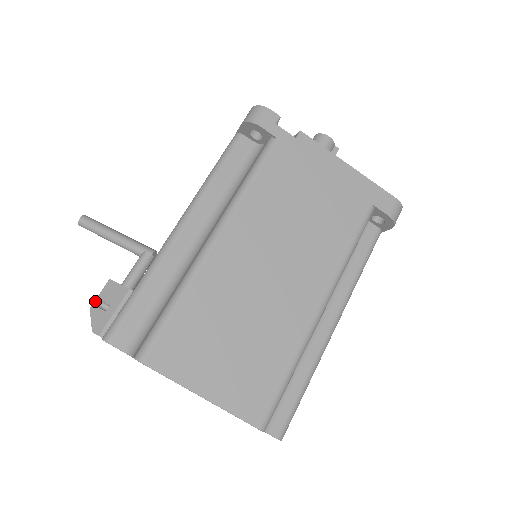
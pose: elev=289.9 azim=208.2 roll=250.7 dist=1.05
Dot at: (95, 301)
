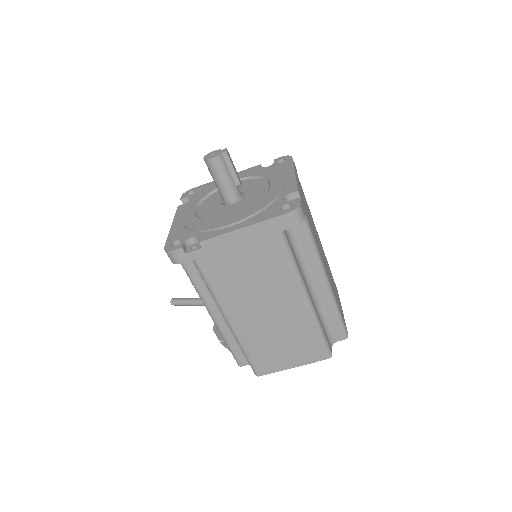
Dot at: (219, 340)
